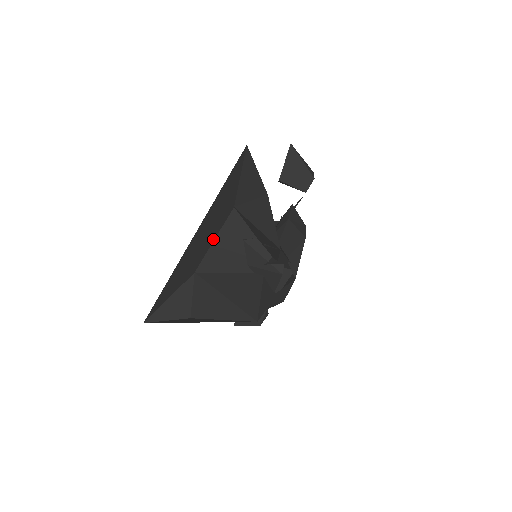
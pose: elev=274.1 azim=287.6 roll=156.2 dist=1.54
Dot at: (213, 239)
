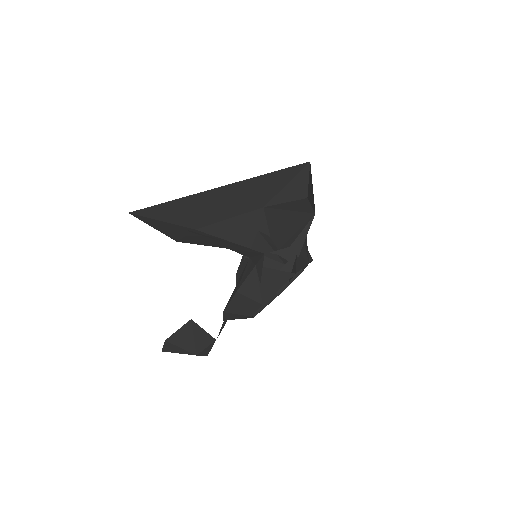
Dot at: (232, 216)
